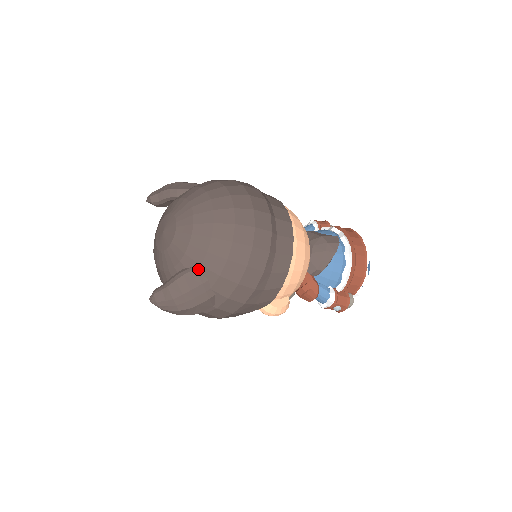
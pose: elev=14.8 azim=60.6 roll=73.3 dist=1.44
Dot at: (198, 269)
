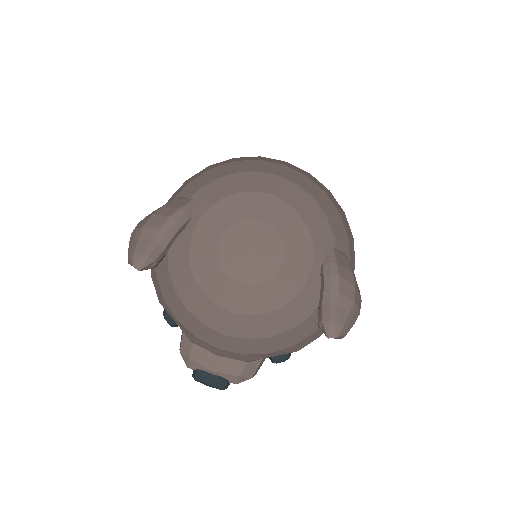
Dot at: (334, 246)
